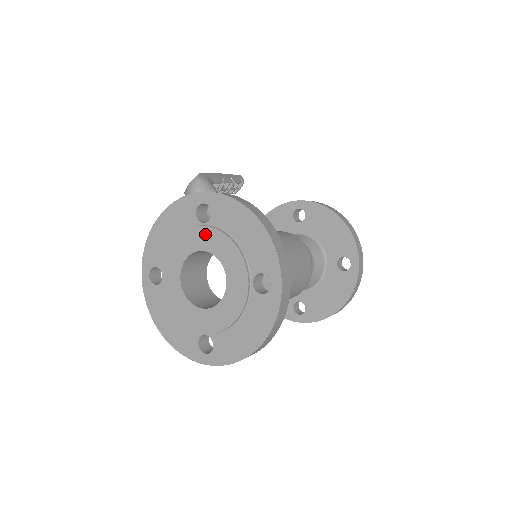
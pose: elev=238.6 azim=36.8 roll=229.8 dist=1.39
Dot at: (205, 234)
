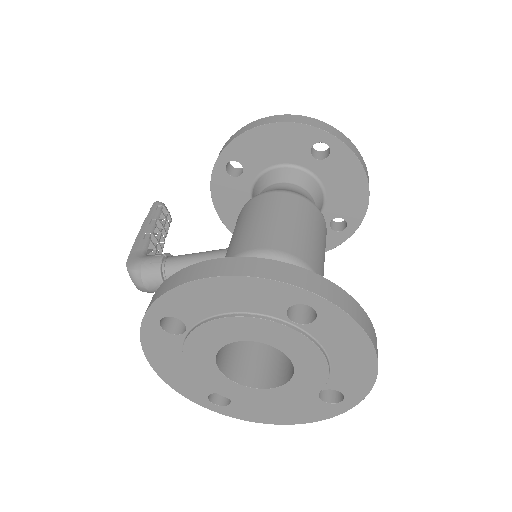
Dot at: (200, 338)
